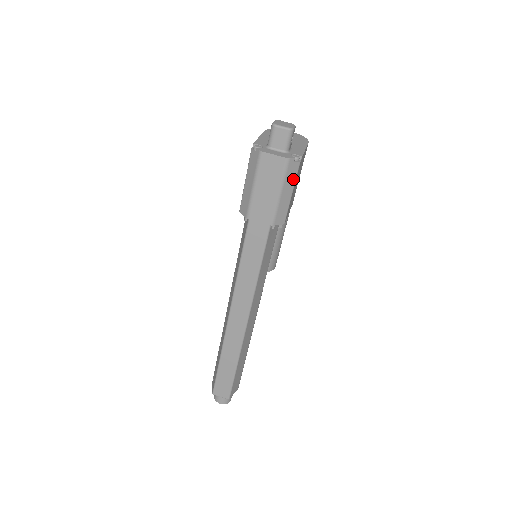
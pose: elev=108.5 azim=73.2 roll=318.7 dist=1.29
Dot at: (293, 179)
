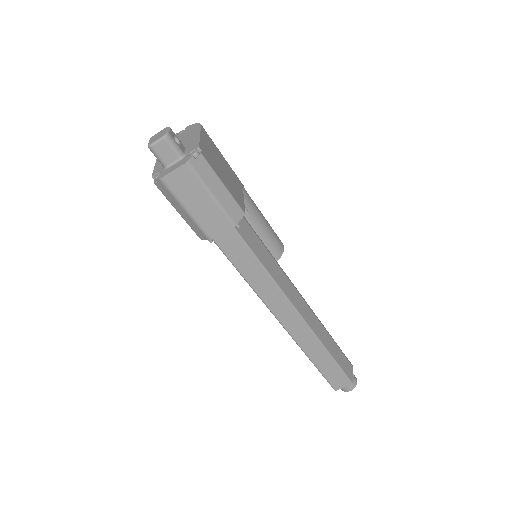
Dot at: (211, 173)
